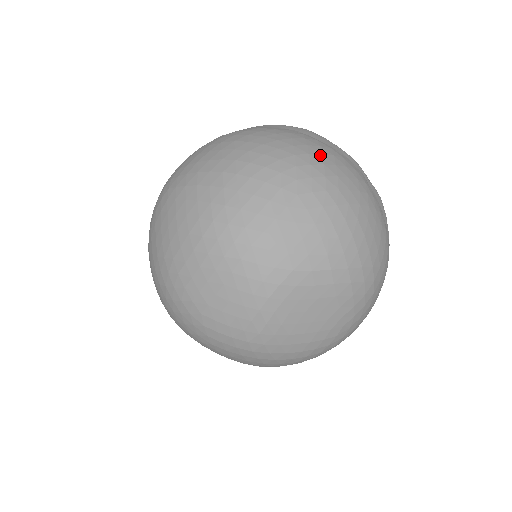
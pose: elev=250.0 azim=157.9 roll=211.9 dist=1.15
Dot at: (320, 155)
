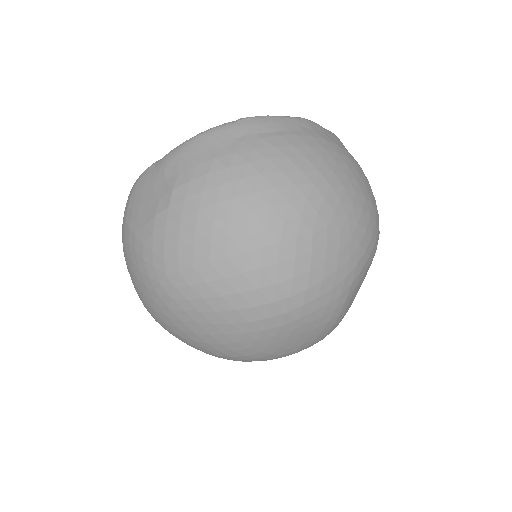
Dot at: (307, 161)
